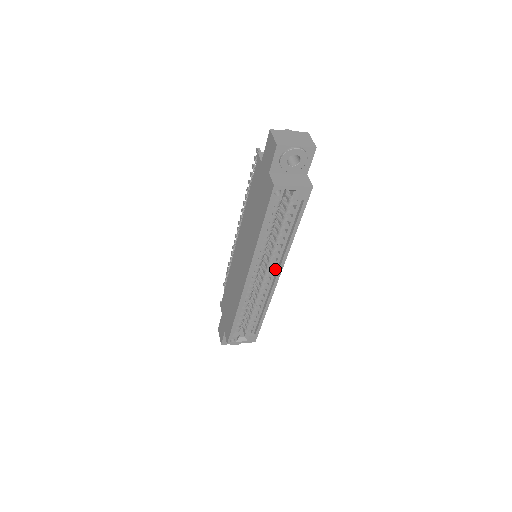
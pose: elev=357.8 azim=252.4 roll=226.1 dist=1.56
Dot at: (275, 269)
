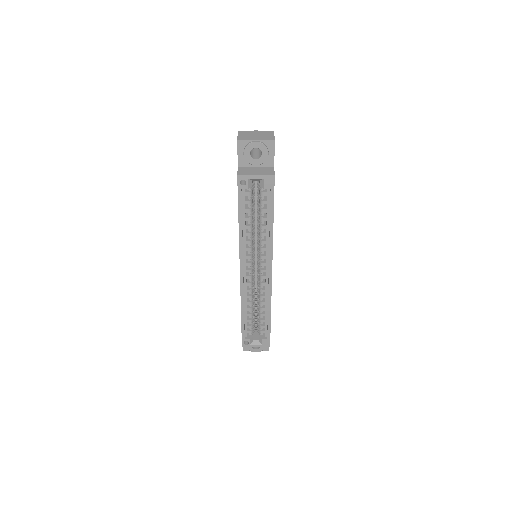
Dot at: (267, 264)
